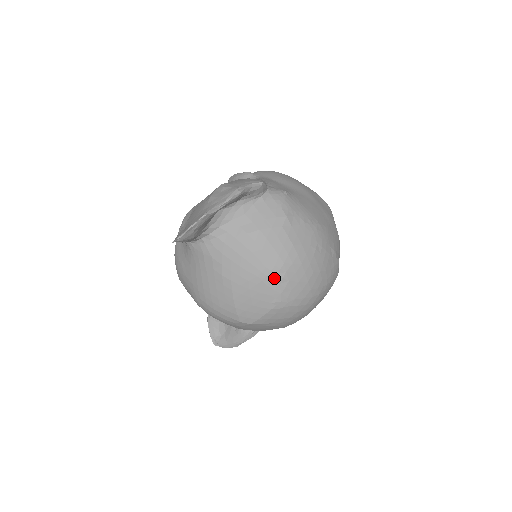
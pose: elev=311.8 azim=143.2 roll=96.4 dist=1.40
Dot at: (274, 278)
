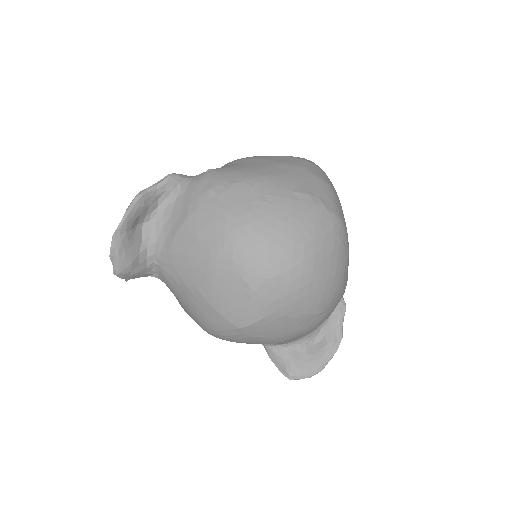
Dot at: (225, 257)
